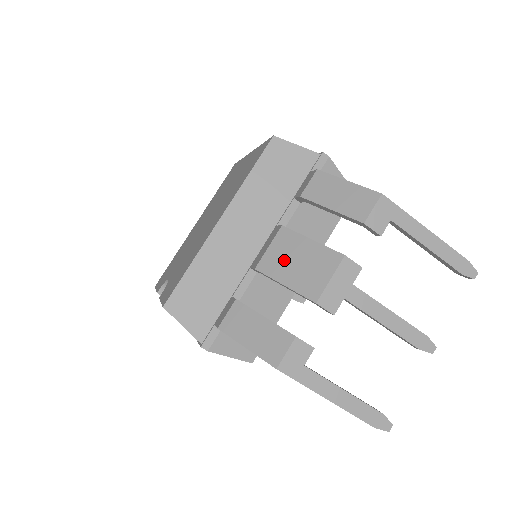
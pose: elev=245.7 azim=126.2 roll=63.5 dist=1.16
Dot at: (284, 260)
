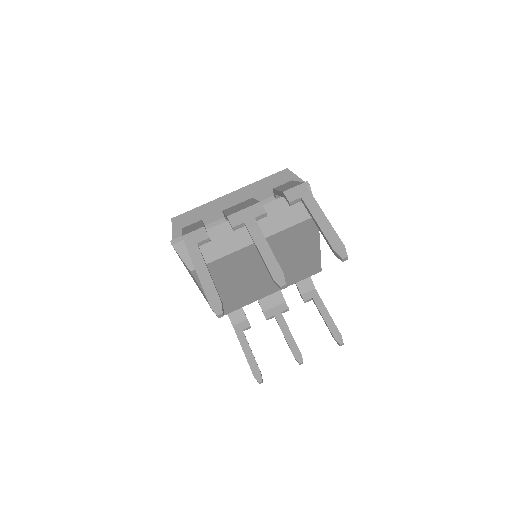
Dot at: occluded
